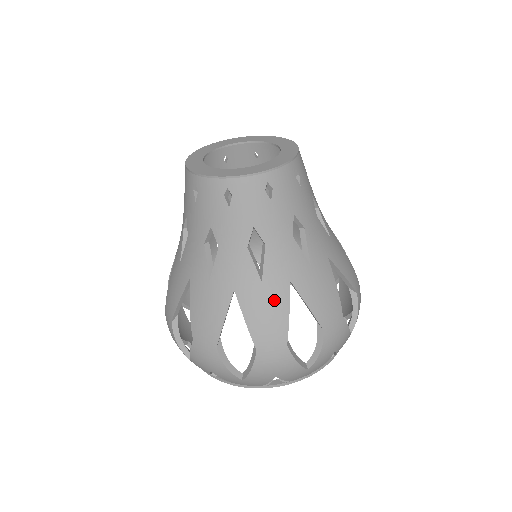
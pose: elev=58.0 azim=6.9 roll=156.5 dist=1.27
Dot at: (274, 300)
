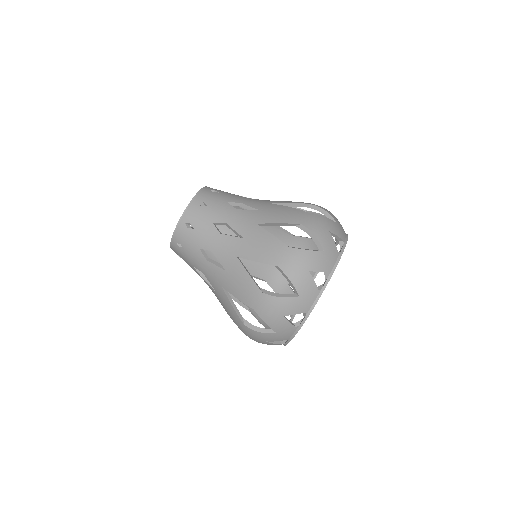
Dot at: (258, 238)
